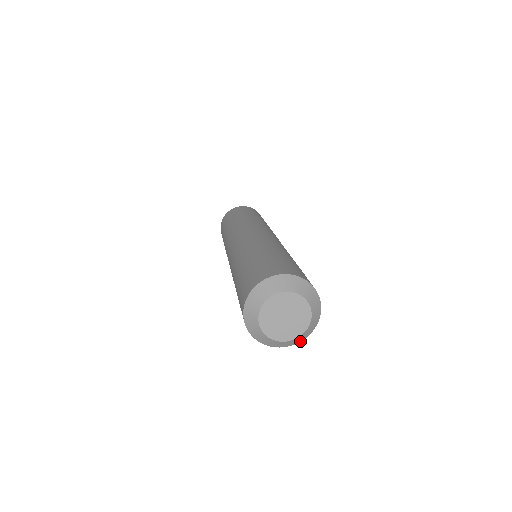
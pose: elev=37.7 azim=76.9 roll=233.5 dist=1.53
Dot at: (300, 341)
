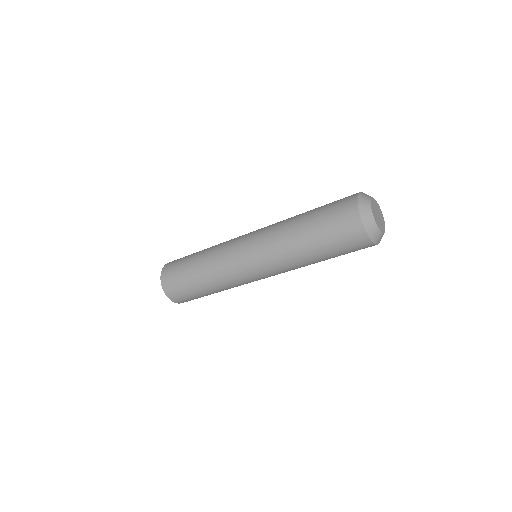
Dot at: occluded
